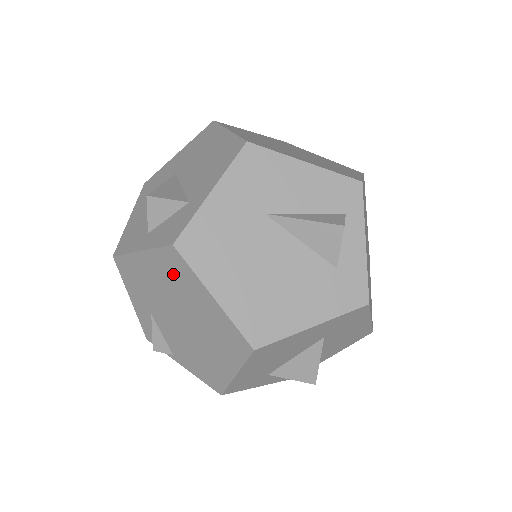
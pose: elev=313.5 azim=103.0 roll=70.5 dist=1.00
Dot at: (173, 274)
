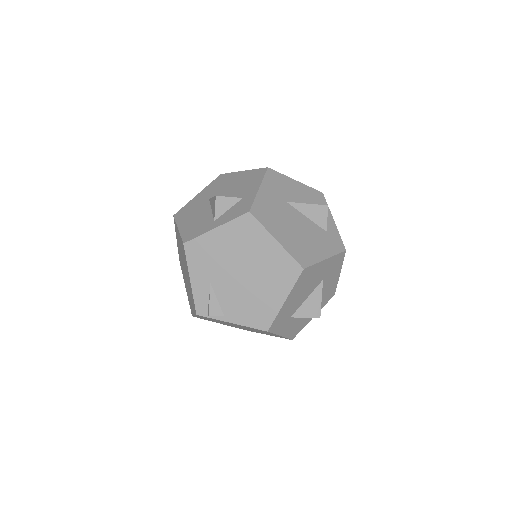
Dot at: (244, 235)
